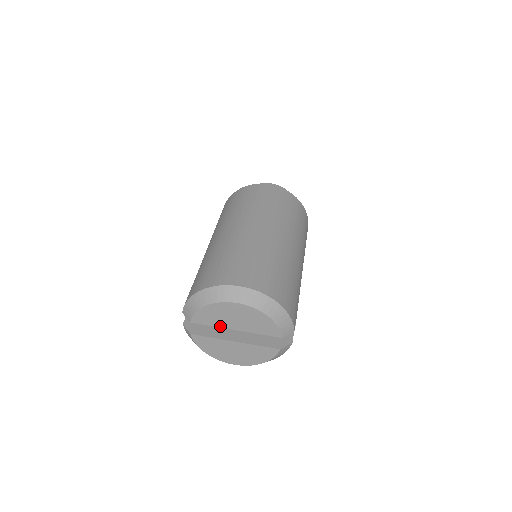
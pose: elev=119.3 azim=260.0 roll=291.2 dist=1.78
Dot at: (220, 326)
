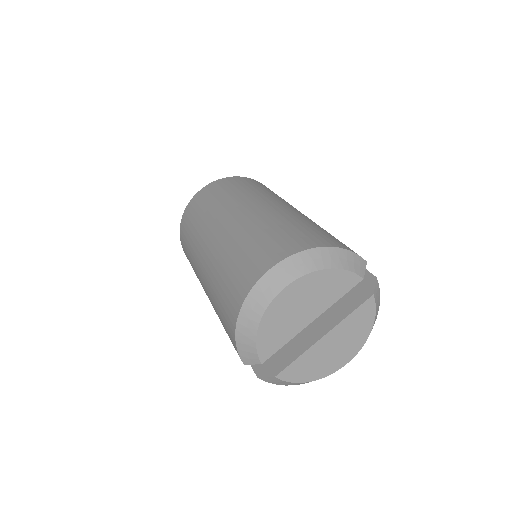
Dot at: (294, 334)
